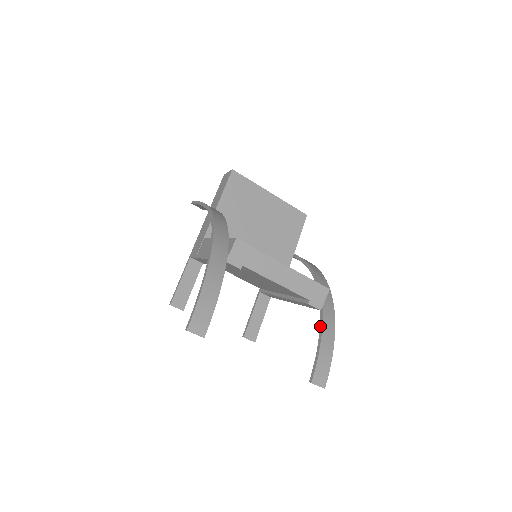
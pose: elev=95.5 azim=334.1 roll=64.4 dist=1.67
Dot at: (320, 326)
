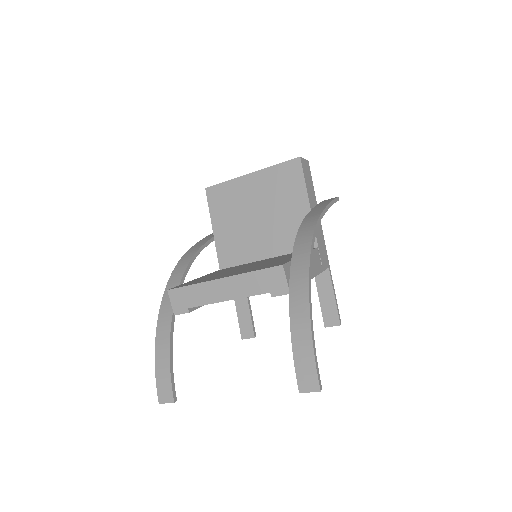
Dot at: (290, 316)
